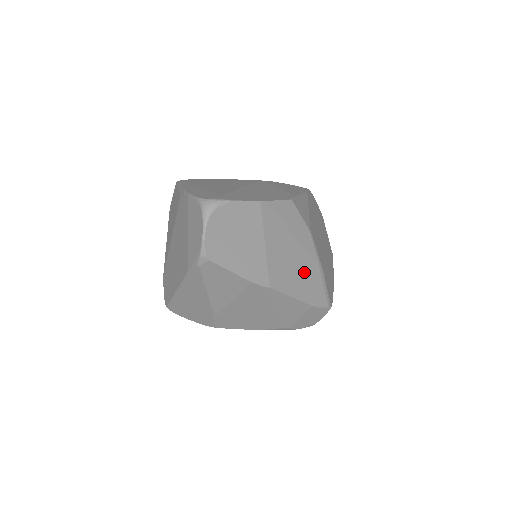
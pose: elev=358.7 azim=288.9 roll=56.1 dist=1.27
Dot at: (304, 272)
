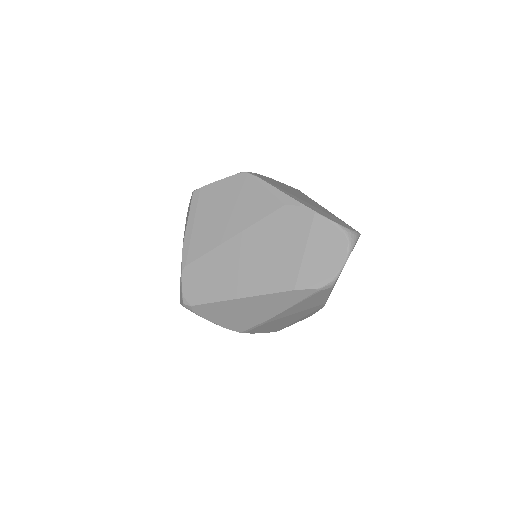
Dot at: occluded
